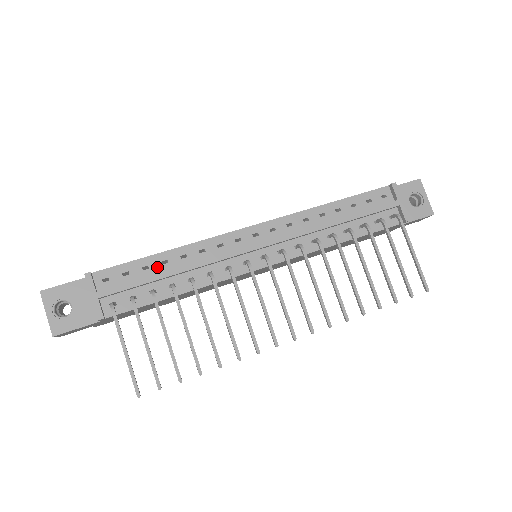
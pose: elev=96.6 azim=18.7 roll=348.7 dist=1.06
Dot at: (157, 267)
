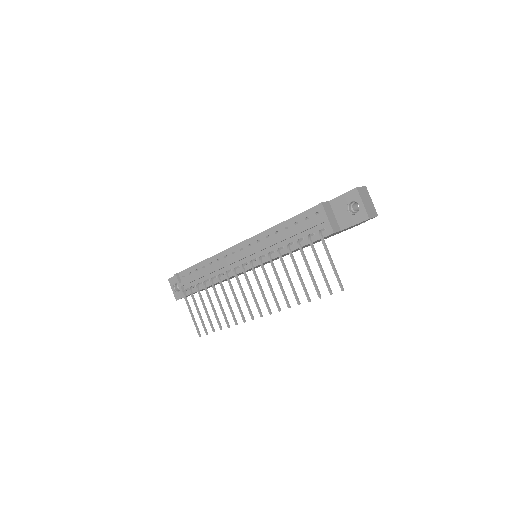
Dot at: (201, 270)
